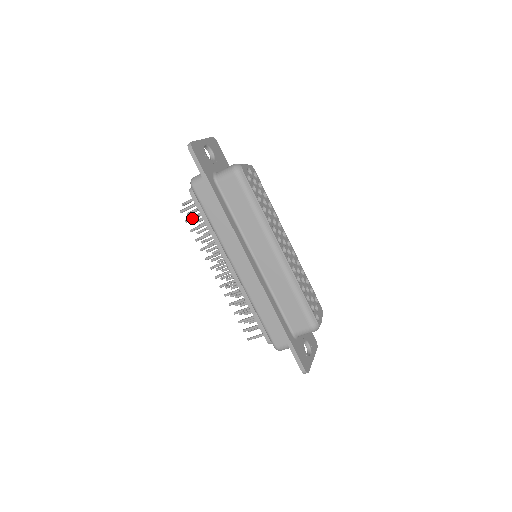
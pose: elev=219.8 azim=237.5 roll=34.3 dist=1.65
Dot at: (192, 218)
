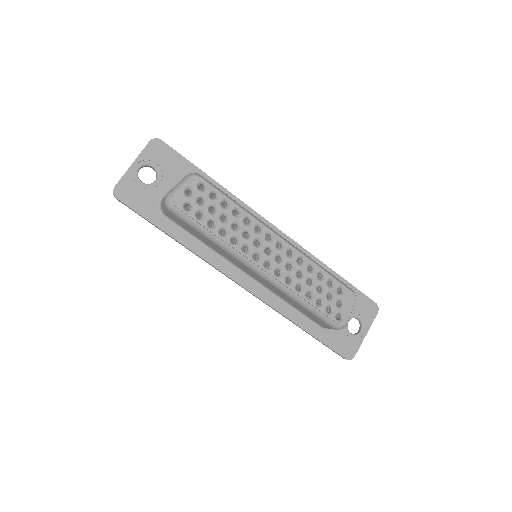
Dot at: occluded
